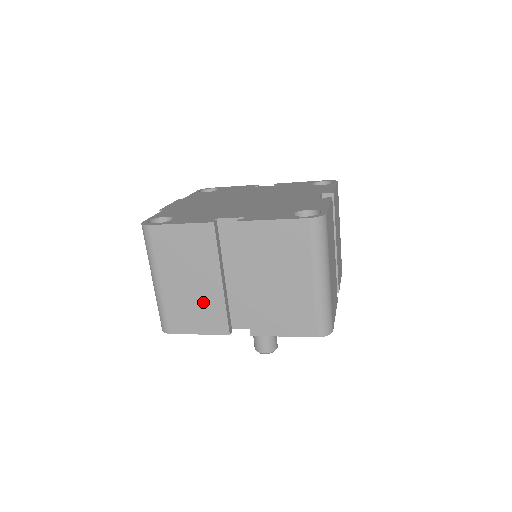
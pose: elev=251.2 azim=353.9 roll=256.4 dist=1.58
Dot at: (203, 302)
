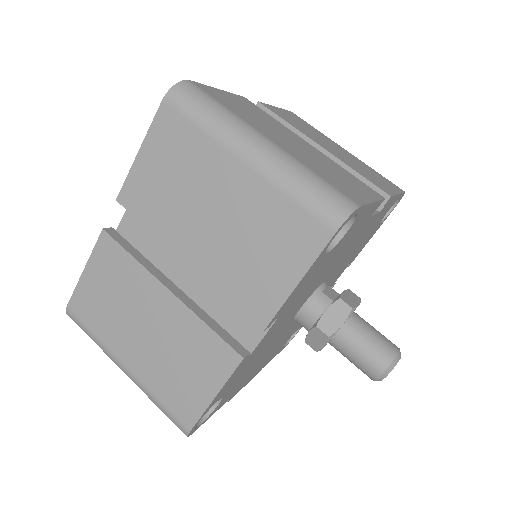
Dot at: (179, 343)
